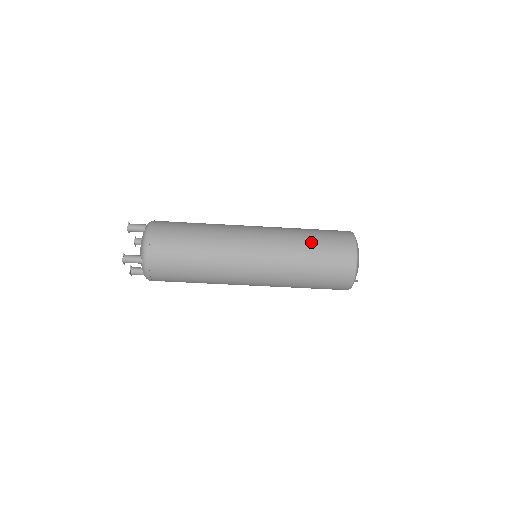
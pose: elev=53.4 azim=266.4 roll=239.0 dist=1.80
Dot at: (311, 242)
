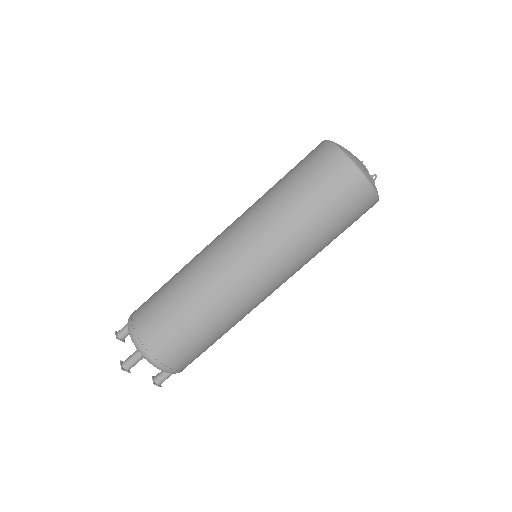
Dot at: (282, 183)
